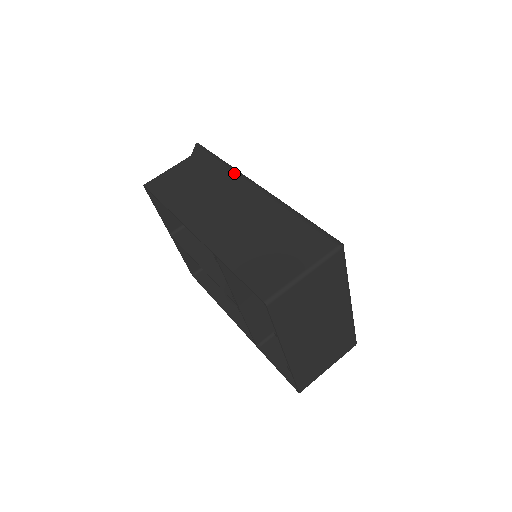
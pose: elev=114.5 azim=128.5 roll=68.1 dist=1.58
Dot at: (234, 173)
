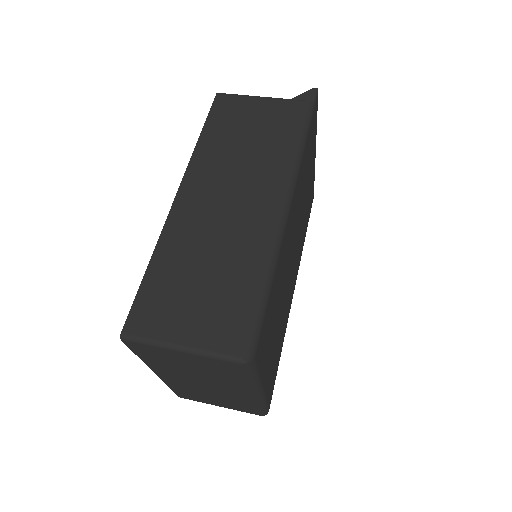
Dot at: (288, 163)
